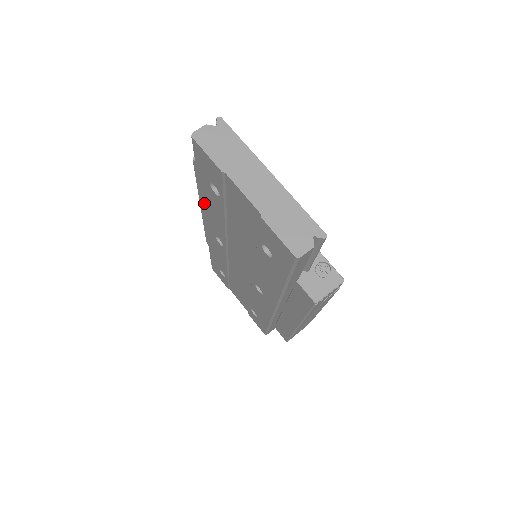
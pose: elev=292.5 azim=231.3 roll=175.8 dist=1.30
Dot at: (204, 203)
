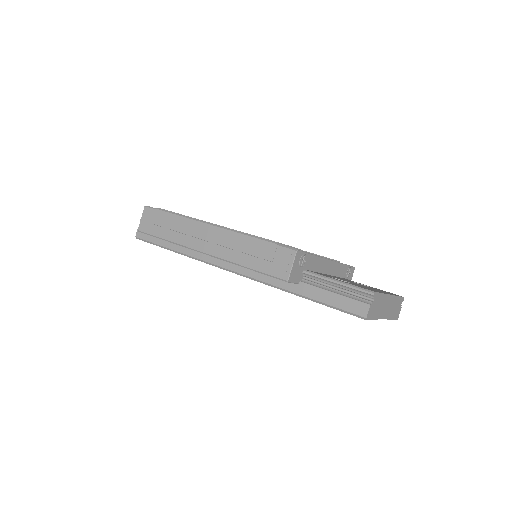
Dot at: (277, 288)
